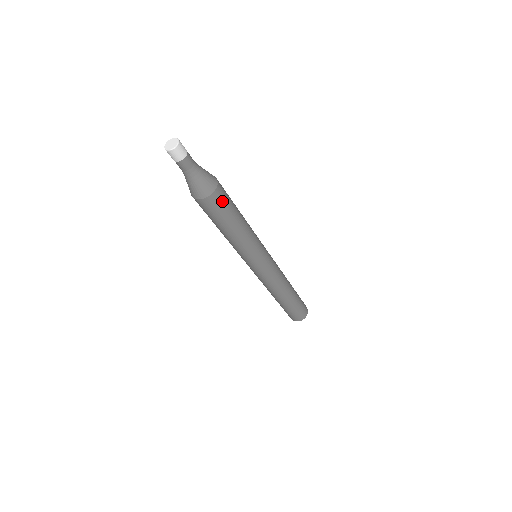
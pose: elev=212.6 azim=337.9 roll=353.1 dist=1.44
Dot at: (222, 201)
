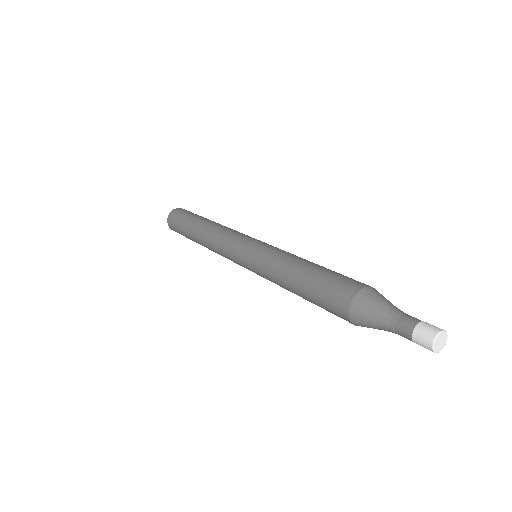
Dot at: occluded
